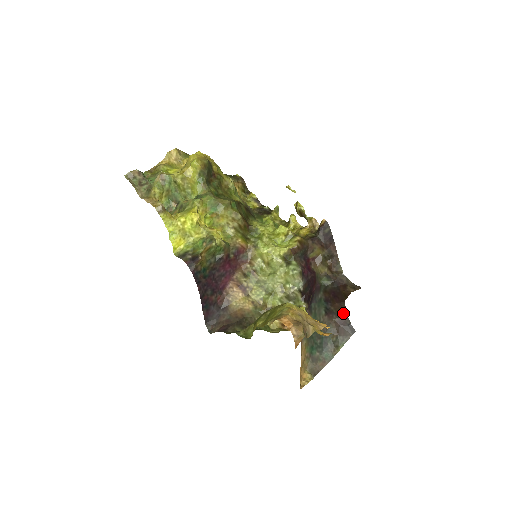
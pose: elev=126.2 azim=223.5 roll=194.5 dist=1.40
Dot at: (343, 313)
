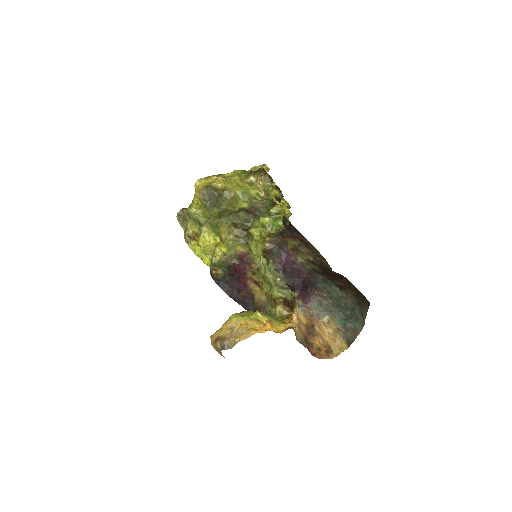
Dot at: (353, 287)
